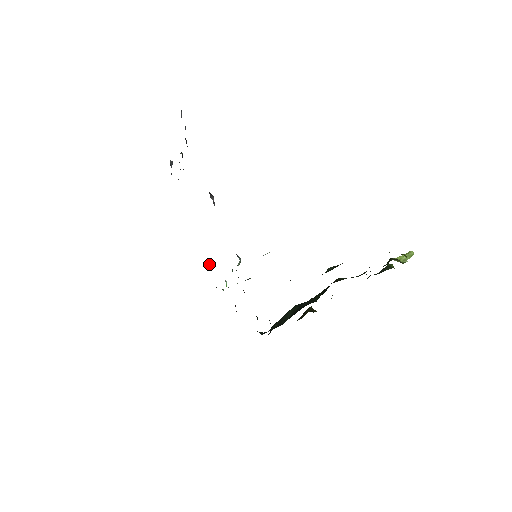
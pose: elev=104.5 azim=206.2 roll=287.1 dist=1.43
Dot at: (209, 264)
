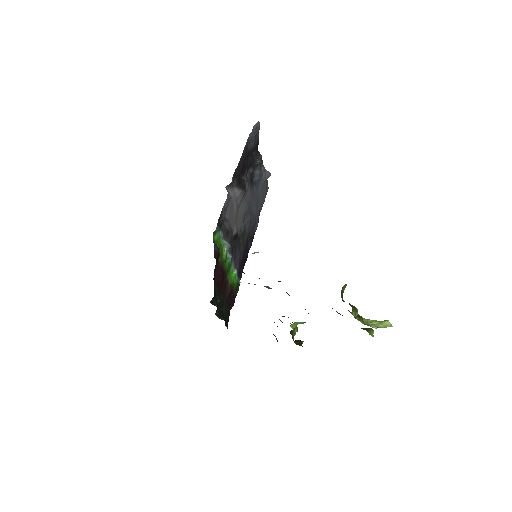
Dot at: (244, 258)
